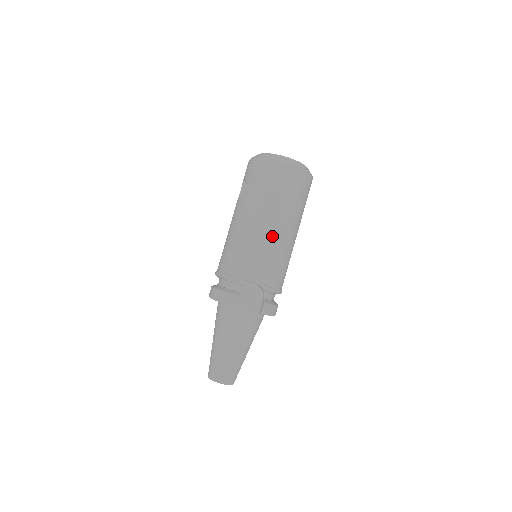
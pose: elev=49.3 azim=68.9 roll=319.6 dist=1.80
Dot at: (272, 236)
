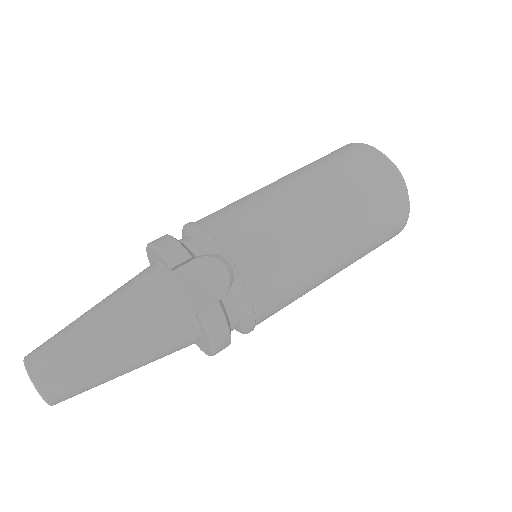
Dot at: (307, 223)
